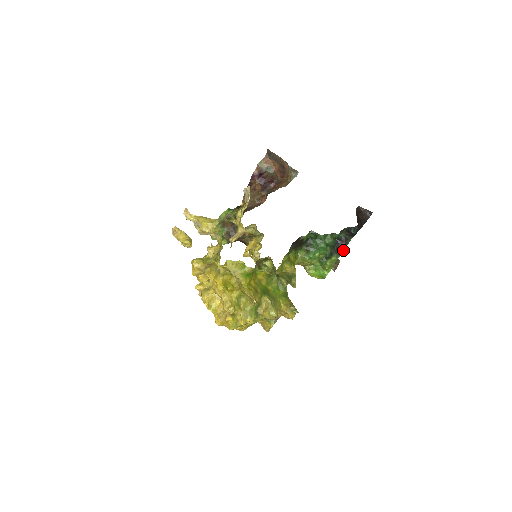
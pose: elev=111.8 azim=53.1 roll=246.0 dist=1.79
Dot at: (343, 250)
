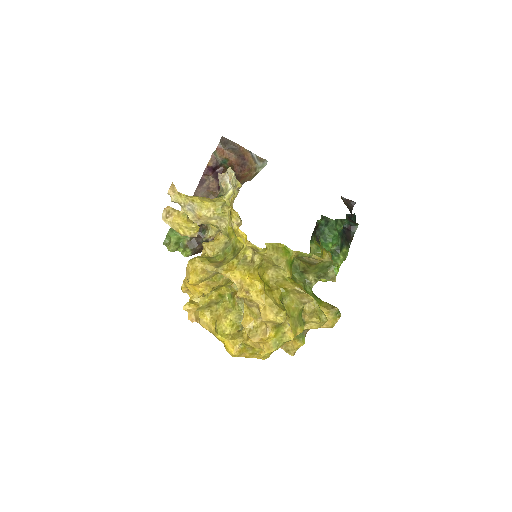
Dot at: (351, 240)
